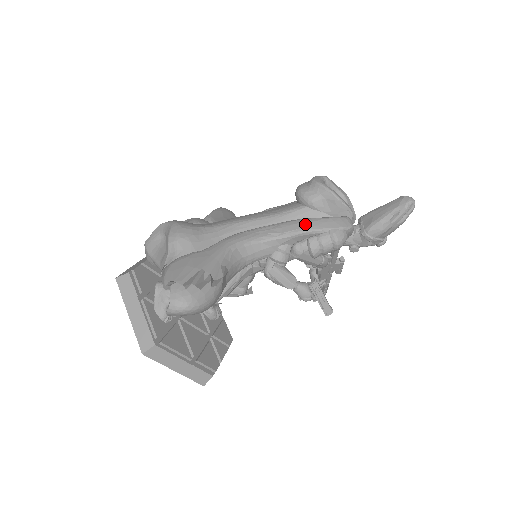
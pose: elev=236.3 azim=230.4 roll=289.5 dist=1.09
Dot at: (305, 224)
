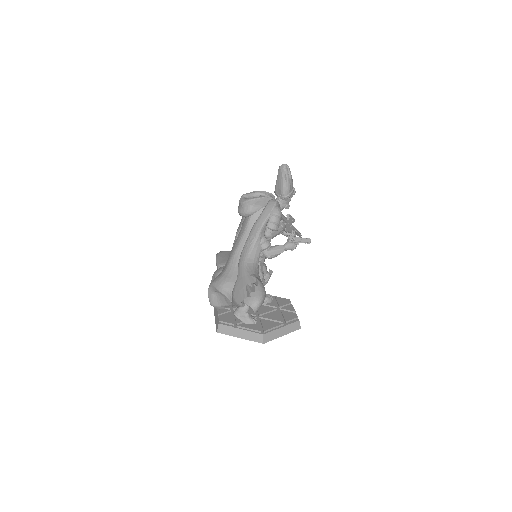
Dot at: (259, 223)
